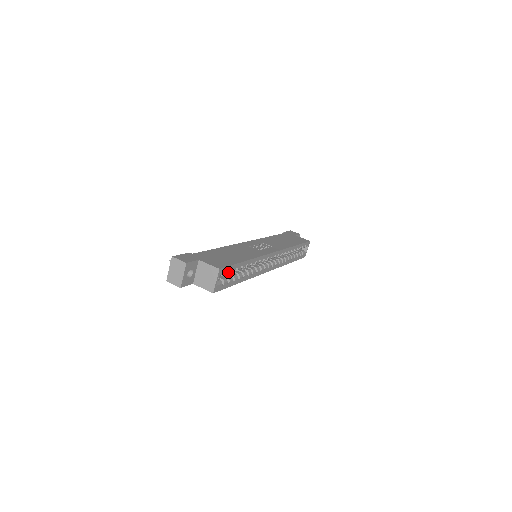
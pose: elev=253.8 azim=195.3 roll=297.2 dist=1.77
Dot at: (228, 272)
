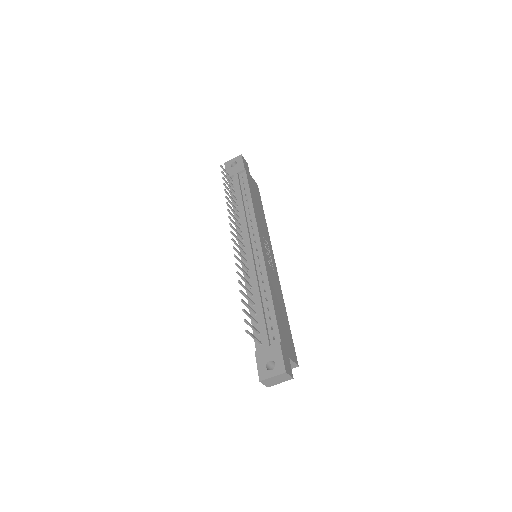
Dot at: occluded
